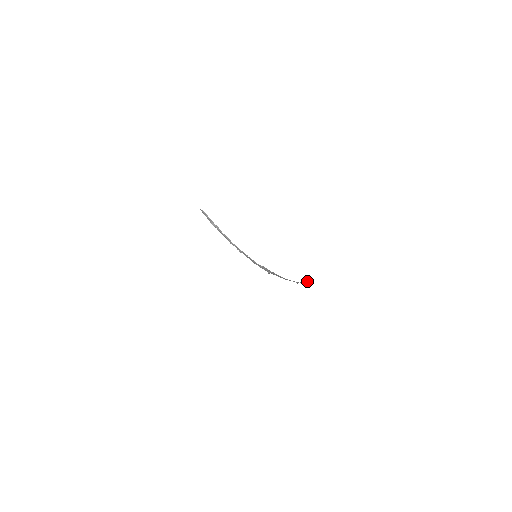
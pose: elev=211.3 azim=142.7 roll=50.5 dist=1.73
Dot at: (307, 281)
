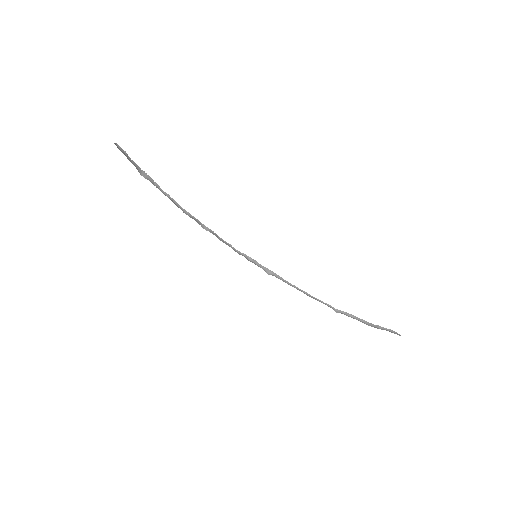
Dot at: (360, 321)
